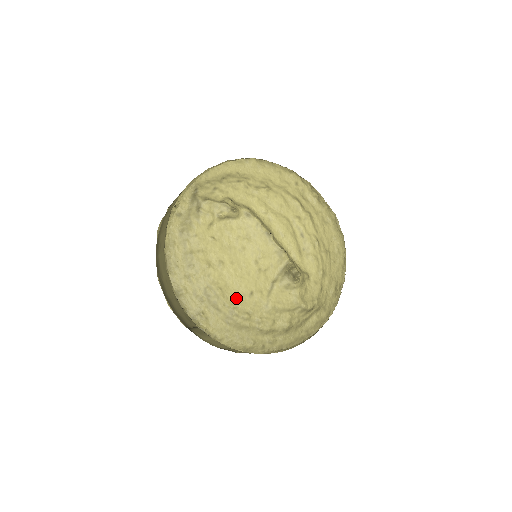
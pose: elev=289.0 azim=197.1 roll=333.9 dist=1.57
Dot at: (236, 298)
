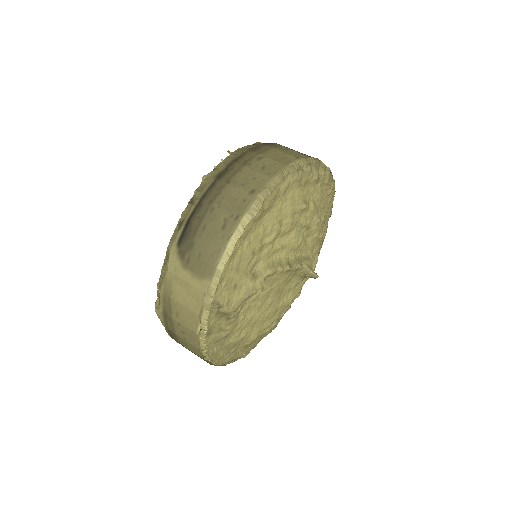
Dot at: (267, 325)
